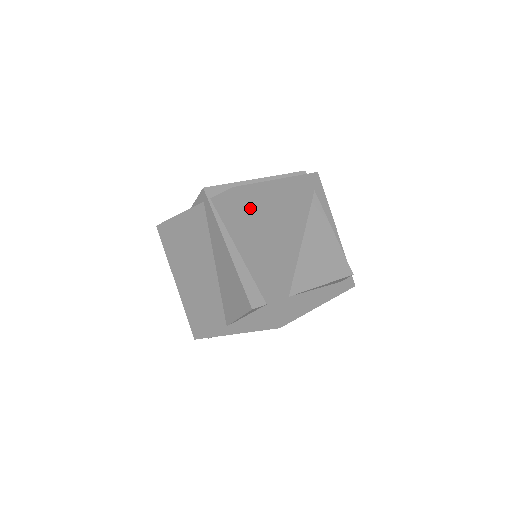
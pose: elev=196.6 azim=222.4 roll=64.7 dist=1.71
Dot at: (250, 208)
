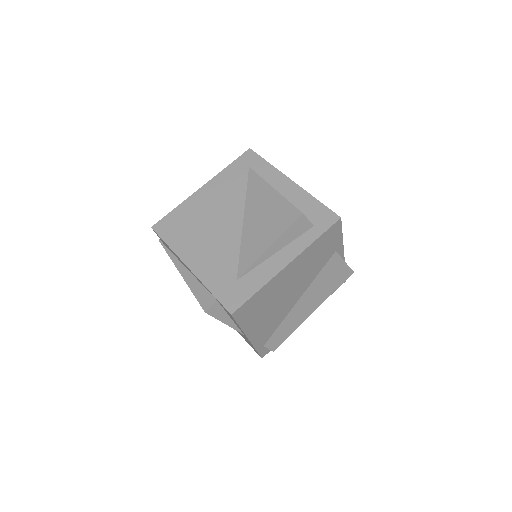
Dot at: (172, 232)
